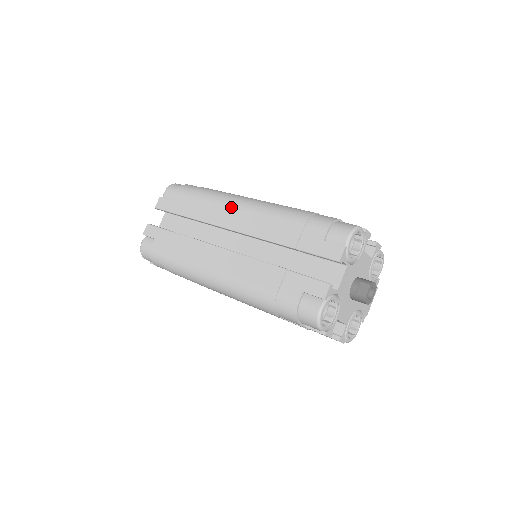
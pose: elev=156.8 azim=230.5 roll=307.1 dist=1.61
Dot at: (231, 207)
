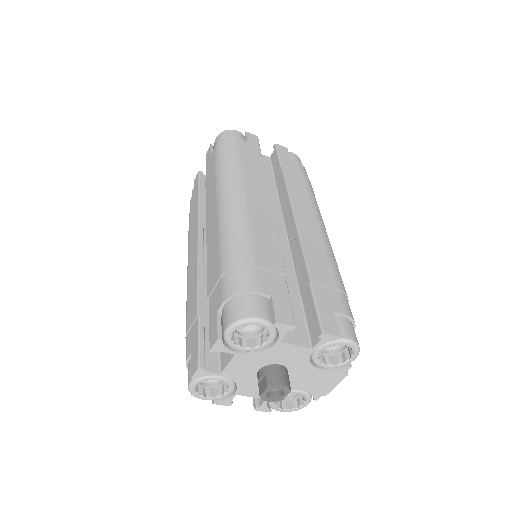
Dot at: (216, 200)
